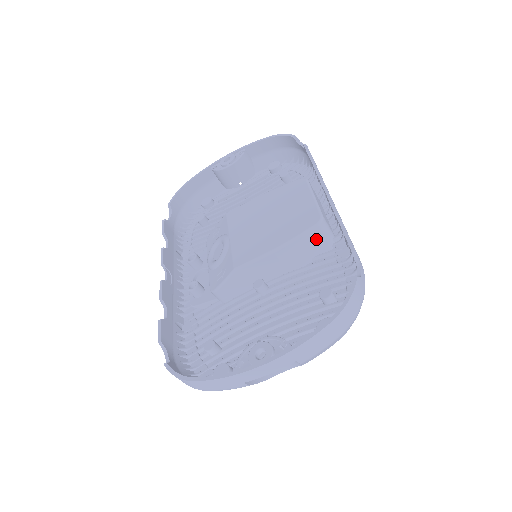
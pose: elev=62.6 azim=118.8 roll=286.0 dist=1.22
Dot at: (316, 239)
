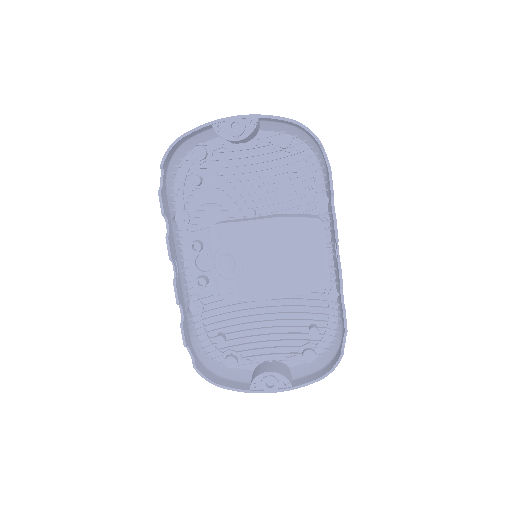
Dot at: occluded
